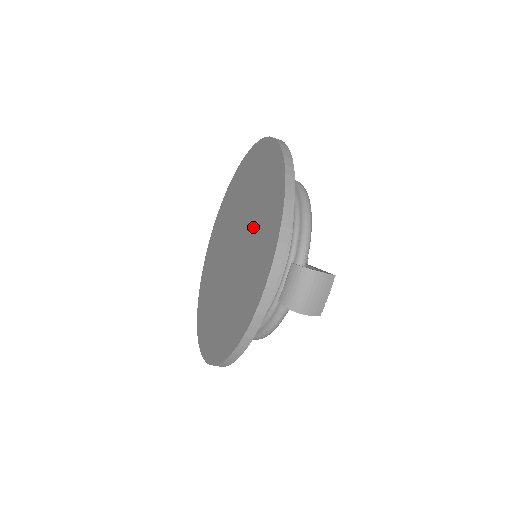
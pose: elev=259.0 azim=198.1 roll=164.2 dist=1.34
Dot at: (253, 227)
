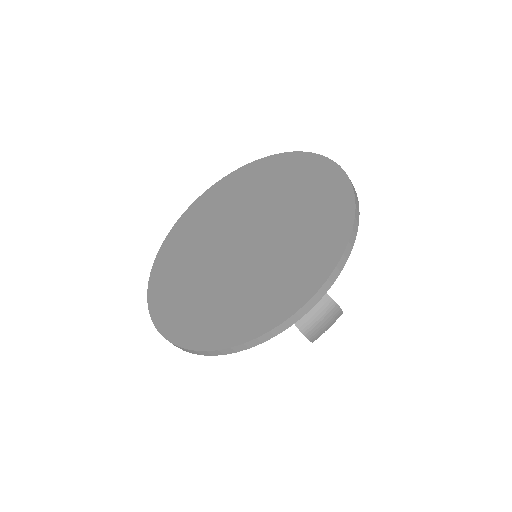
Dot at: (287, 233)
